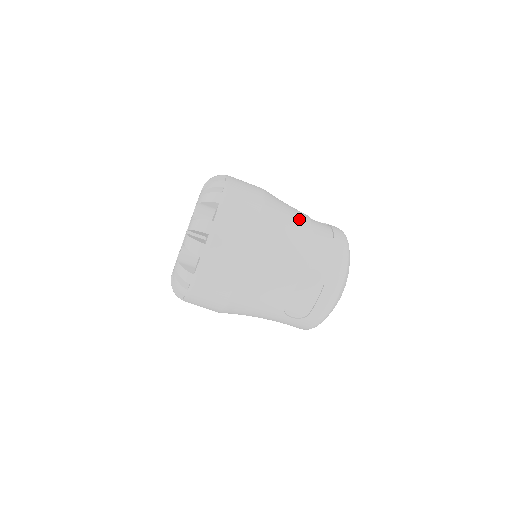
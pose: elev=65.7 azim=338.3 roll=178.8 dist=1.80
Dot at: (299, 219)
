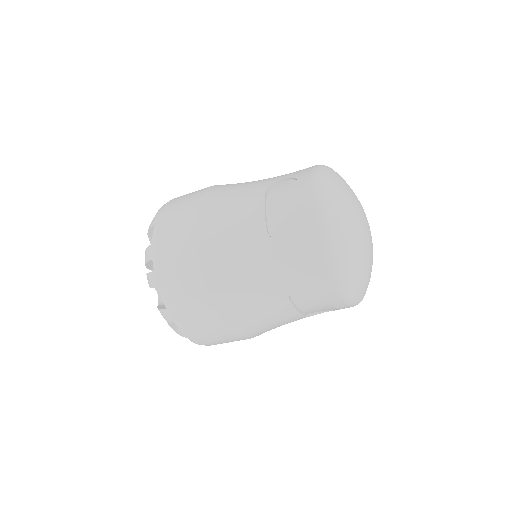
Dot at: (247, 230)
